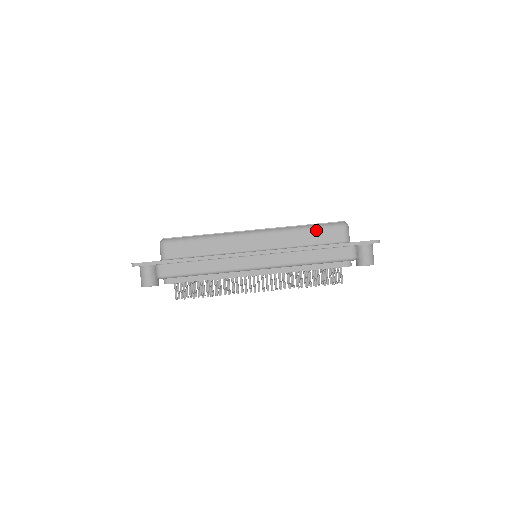
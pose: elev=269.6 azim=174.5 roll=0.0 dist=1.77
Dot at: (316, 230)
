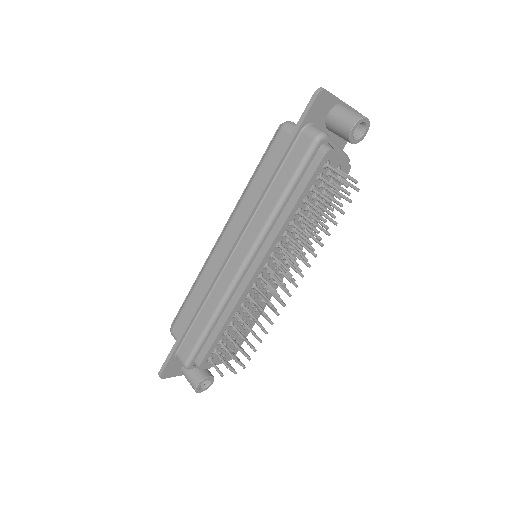
Dot at: (263, 164)
